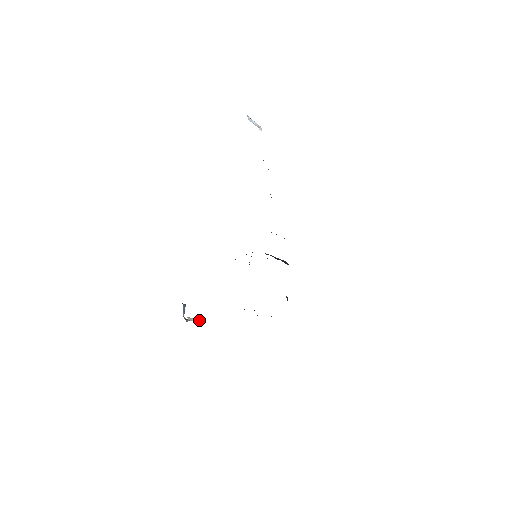
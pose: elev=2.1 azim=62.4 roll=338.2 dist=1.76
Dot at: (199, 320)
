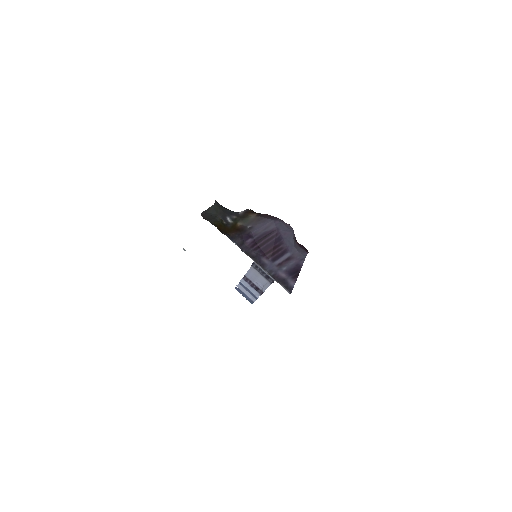
Dot at: occluded
